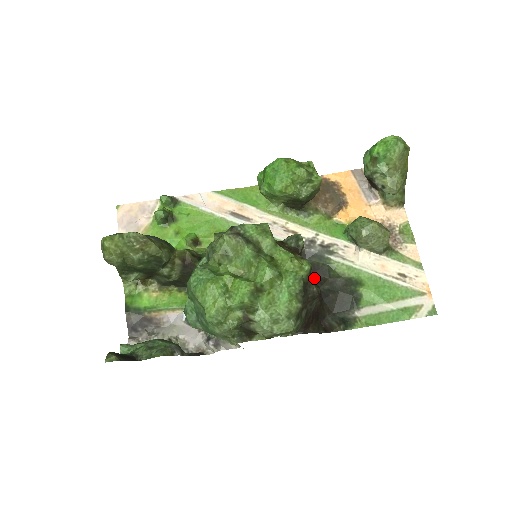
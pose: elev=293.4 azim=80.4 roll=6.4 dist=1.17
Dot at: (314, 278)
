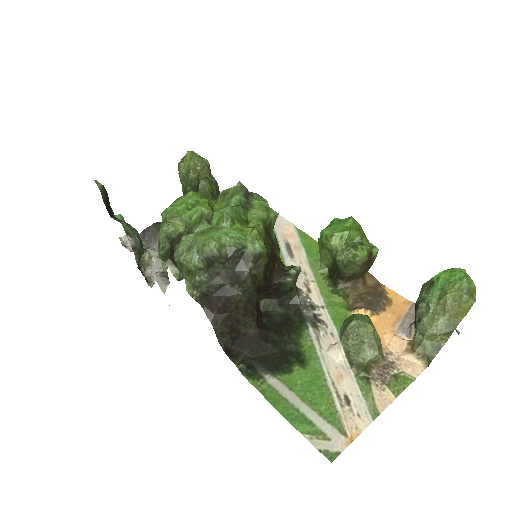
Dot at: (277, 325)
